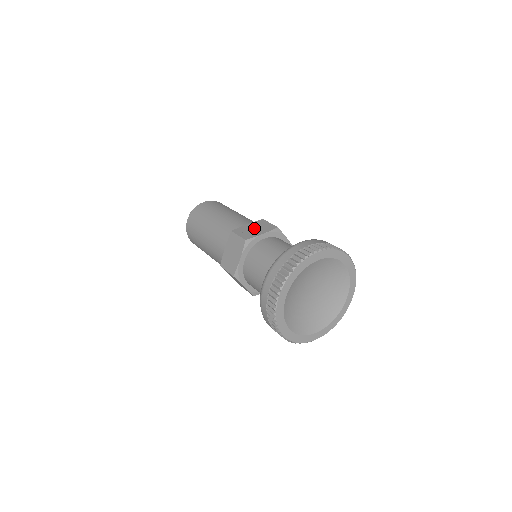
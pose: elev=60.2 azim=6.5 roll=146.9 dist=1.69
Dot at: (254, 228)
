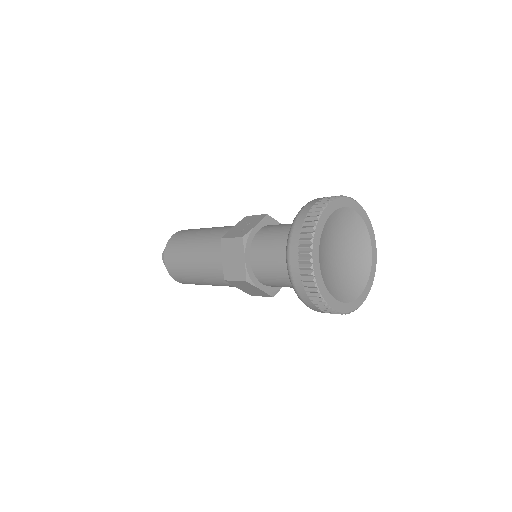
Dot at: (243, 225)
